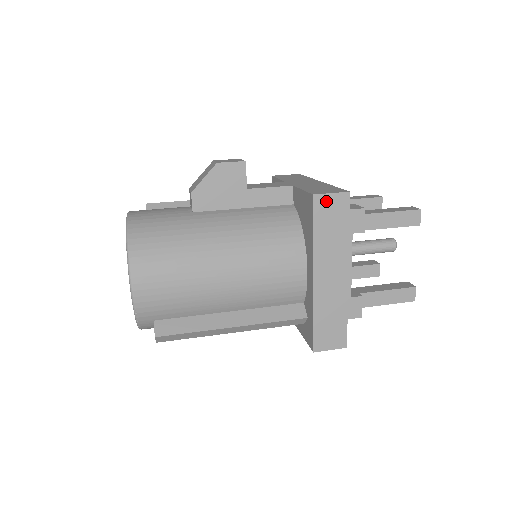
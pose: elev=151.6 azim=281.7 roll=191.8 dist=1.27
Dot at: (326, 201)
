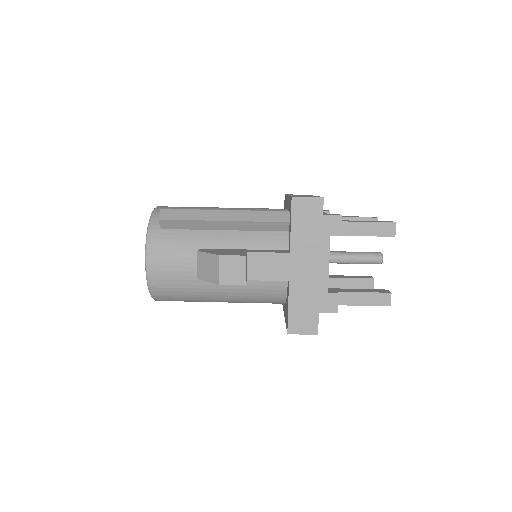
Dot at: (298, 332)
